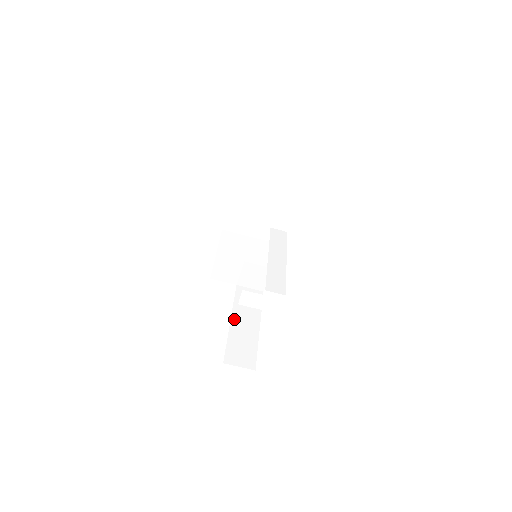
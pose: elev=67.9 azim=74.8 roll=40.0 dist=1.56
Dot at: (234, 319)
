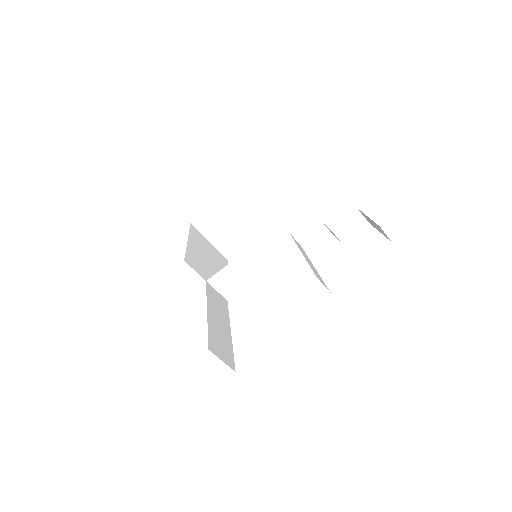
Dot at: (210, 311)
